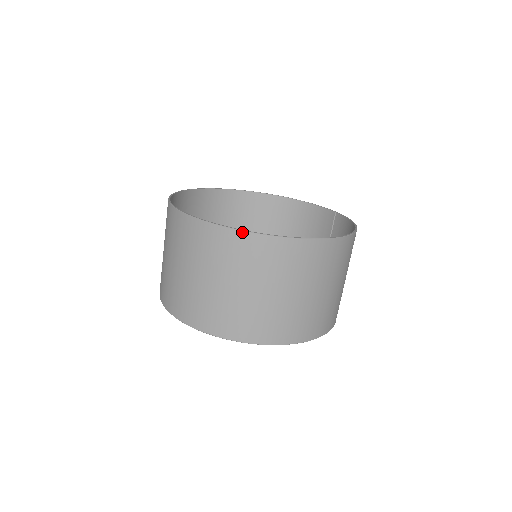
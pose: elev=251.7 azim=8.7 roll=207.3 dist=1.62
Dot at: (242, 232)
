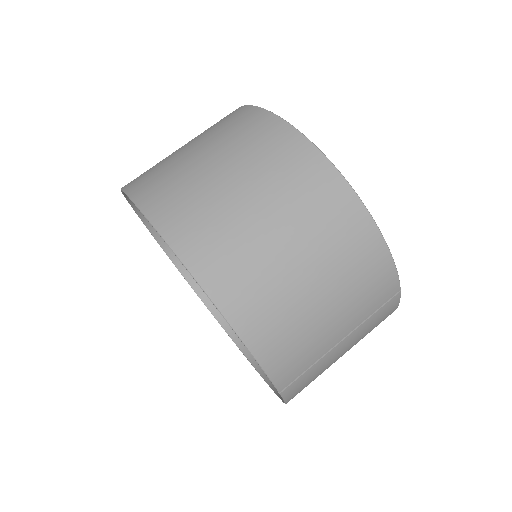
Dot at: occluded
